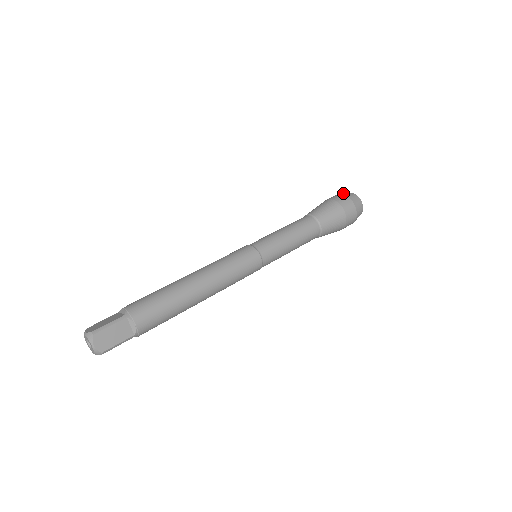
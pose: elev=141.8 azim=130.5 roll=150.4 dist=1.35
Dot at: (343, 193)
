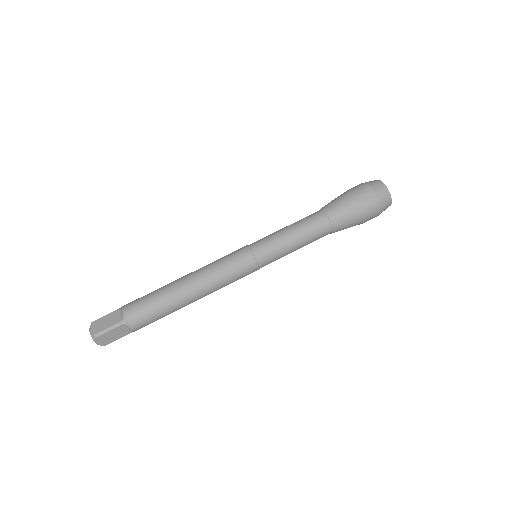
Dot at: (374, 184)
